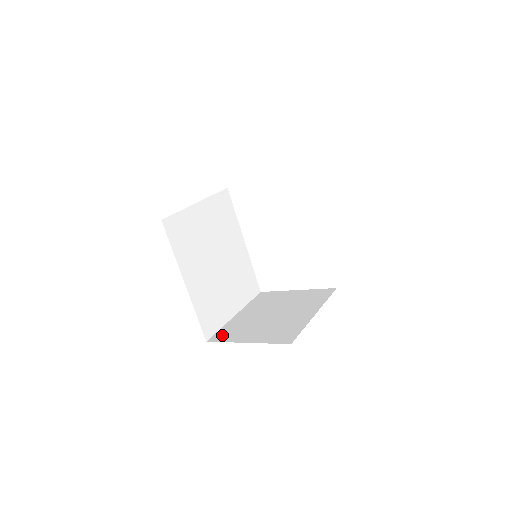
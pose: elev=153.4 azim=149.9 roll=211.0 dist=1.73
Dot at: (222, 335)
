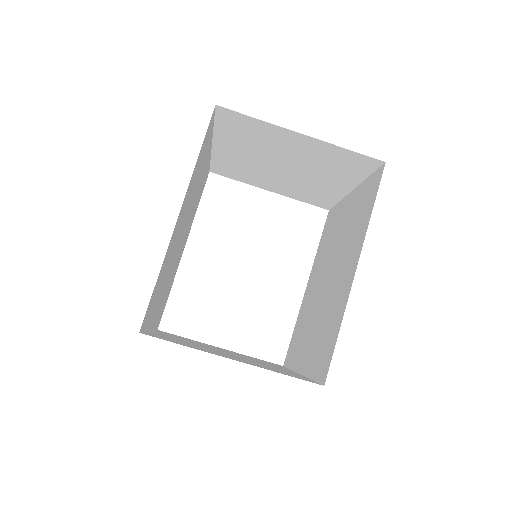
Dot at: occluded
